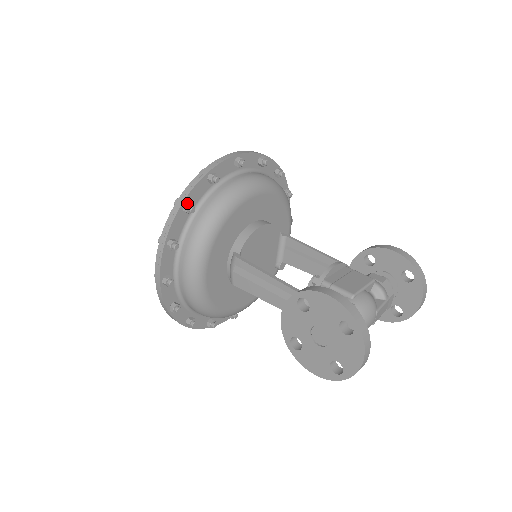
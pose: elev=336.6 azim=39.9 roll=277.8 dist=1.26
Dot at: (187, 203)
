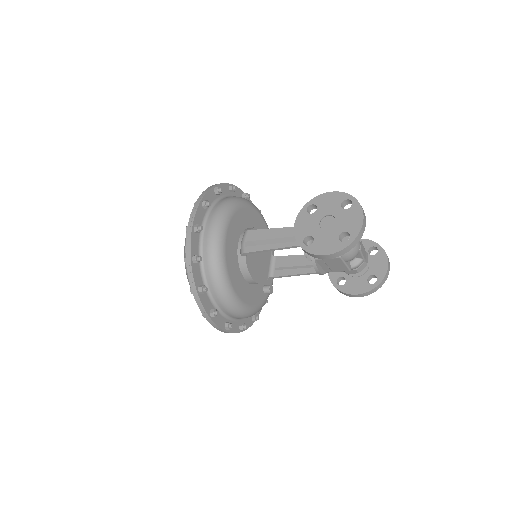
Dot at: (217, 187)
